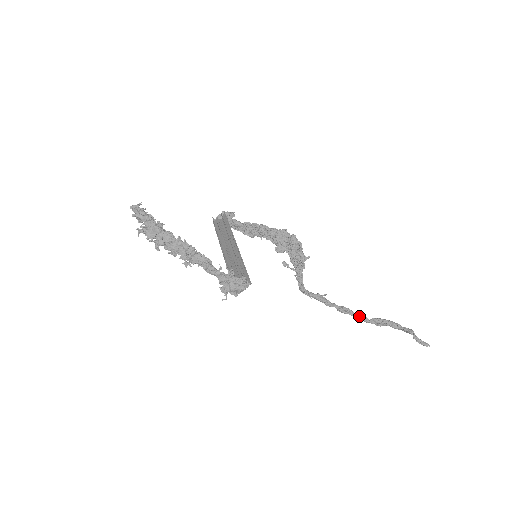
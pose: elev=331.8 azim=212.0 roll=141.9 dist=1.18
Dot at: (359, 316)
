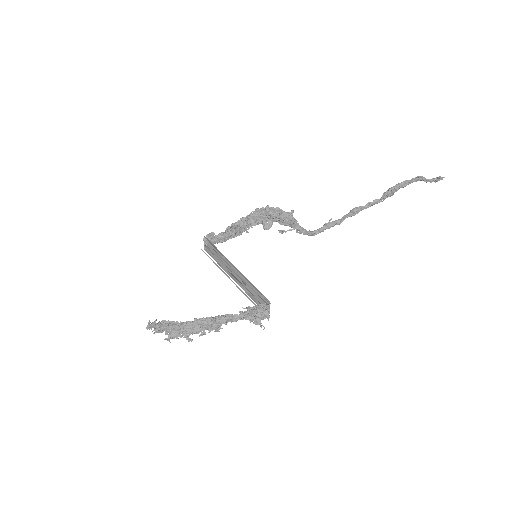
Dot at: (370, 205)
